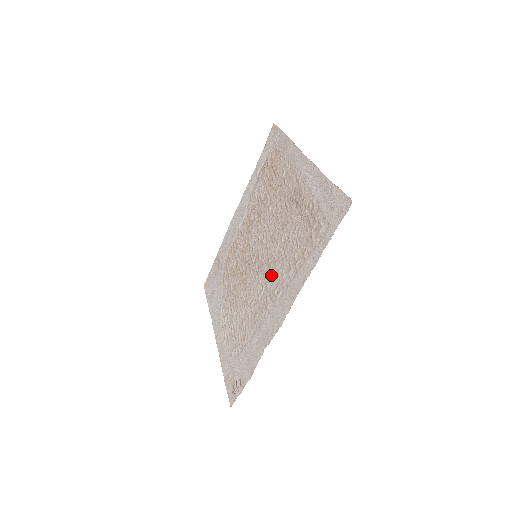
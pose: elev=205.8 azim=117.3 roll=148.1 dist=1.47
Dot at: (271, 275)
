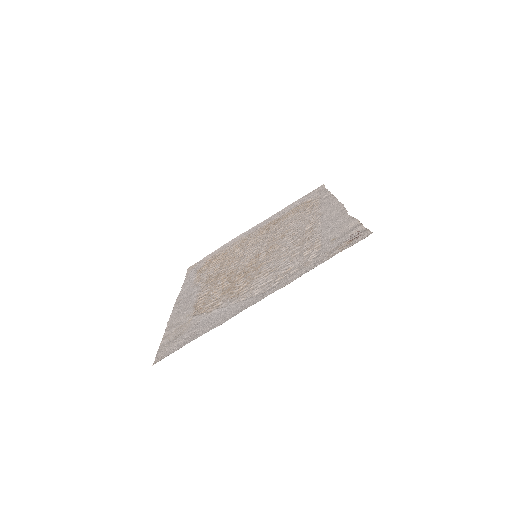
Dot at: (294, 230)
